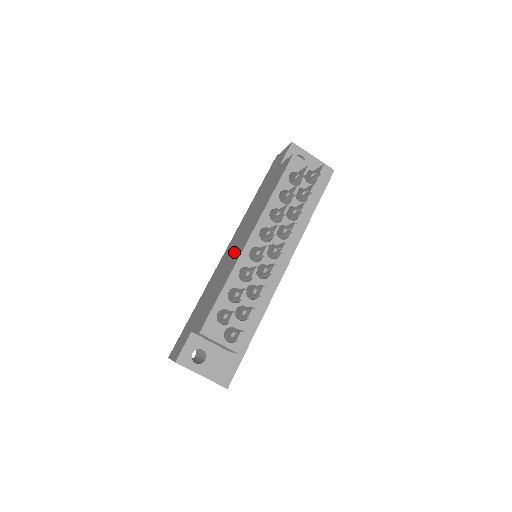
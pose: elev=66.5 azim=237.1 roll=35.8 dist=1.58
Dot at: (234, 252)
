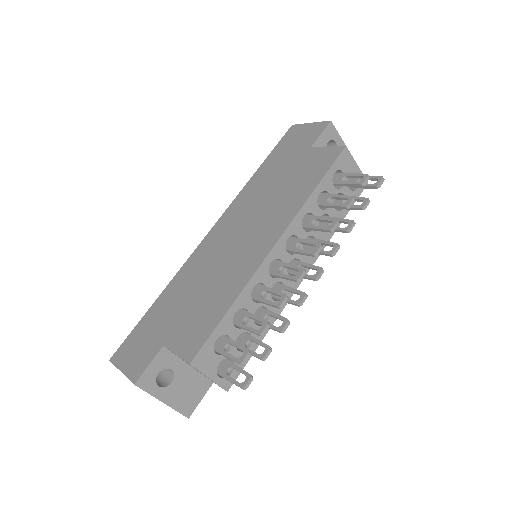
Dot at: (239, 250)
